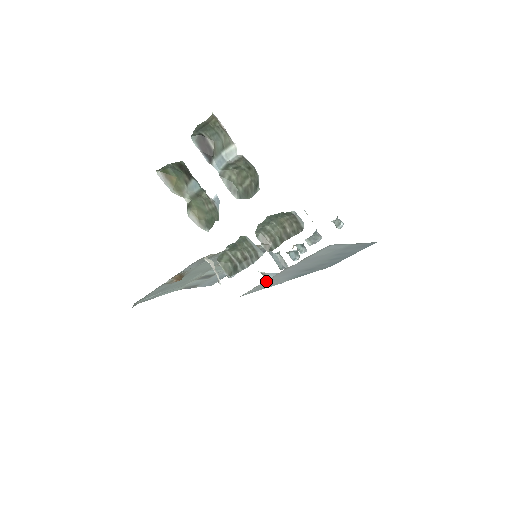
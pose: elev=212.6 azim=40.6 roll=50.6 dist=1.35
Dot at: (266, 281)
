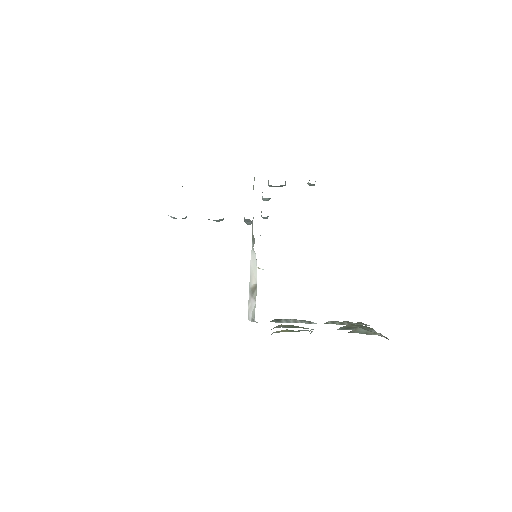
Dot at: occluded
